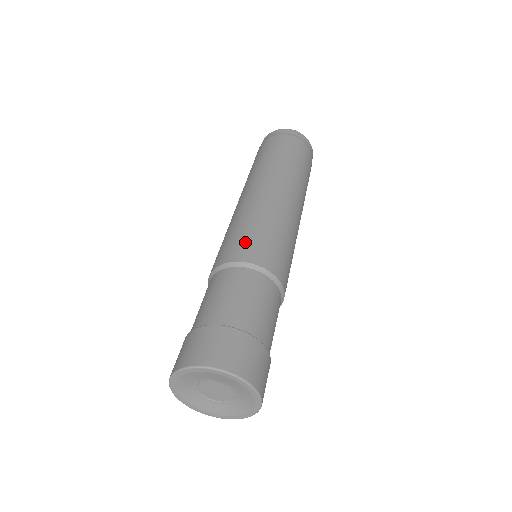
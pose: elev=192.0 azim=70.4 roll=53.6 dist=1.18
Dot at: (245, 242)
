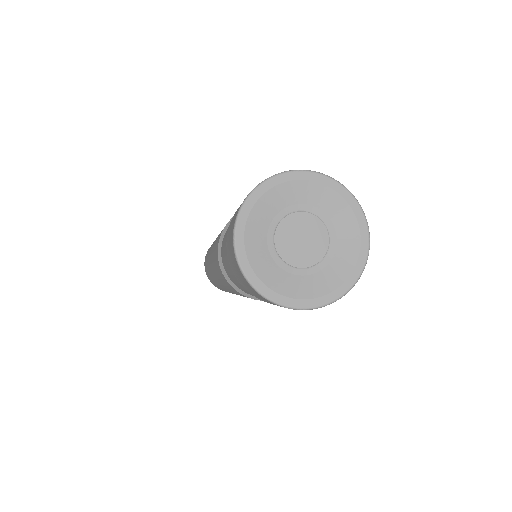
Dot at: occluded
